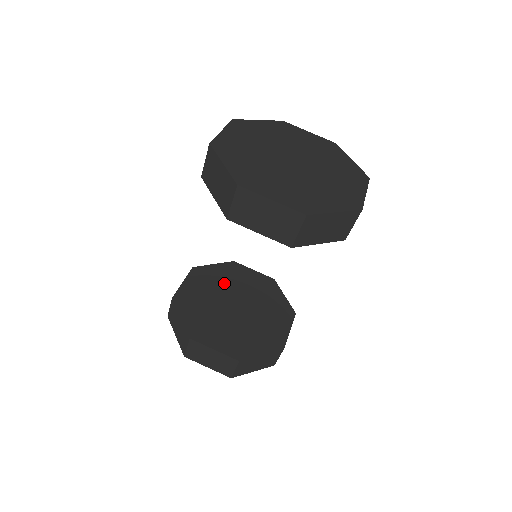
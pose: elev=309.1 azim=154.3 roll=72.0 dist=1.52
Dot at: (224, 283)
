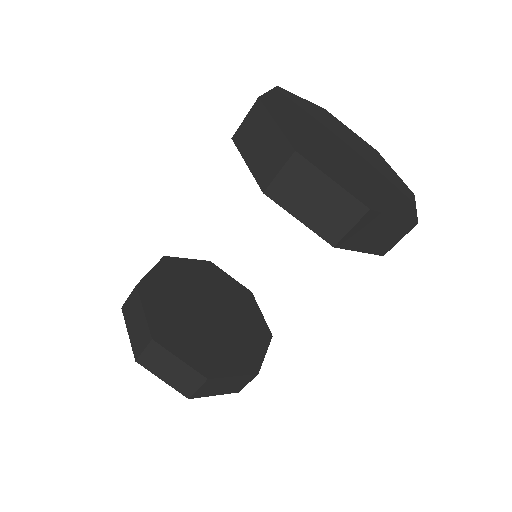
Dot at: (221, 292)
